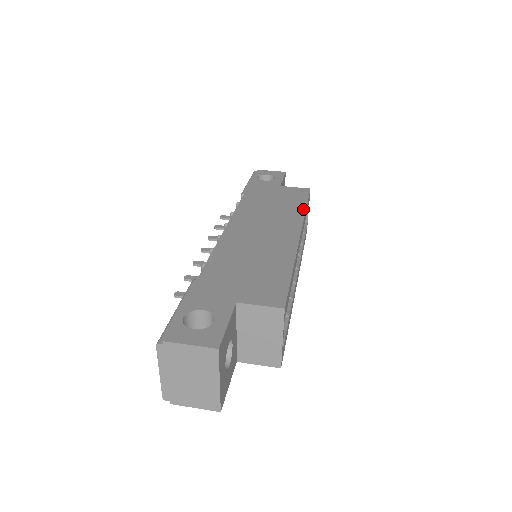
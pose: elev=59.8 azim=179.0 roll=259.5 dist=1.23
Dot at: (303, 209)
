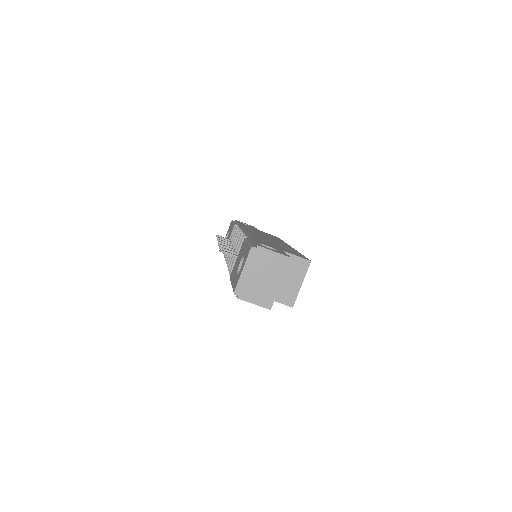
Dot at: (283, 241)
